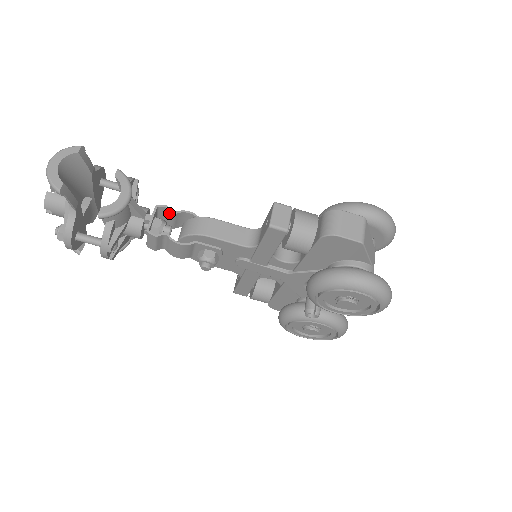
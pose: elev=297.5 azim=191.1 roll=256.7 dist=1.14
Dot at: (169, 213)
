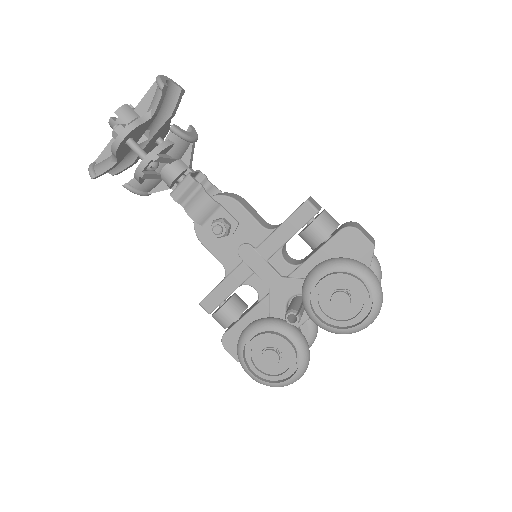
Dot at: (206, 182)
